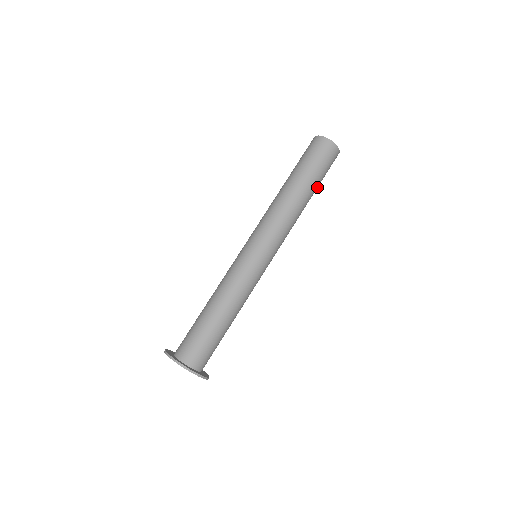
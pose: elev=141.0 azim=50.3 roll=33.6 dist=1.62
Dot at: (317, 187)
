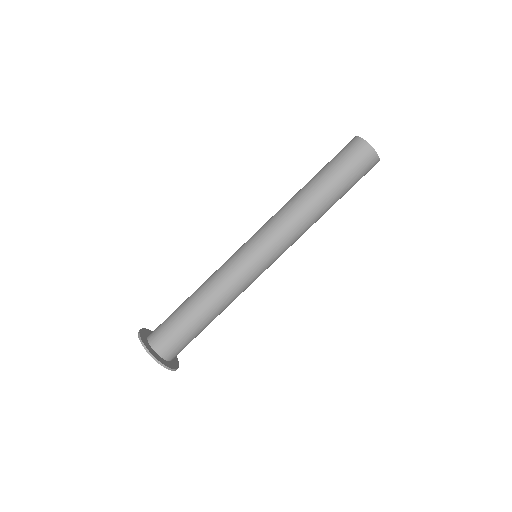
Dot at: (342, 193)
